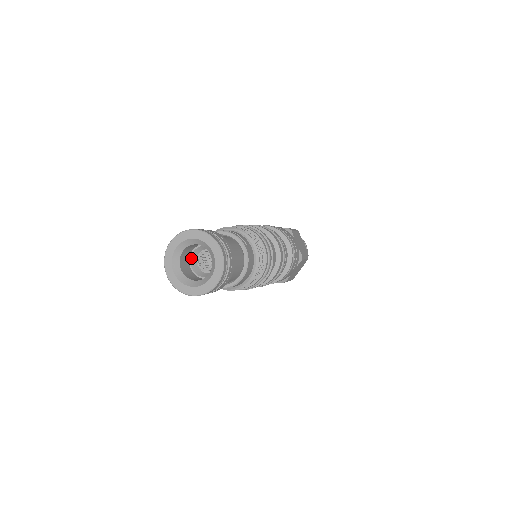
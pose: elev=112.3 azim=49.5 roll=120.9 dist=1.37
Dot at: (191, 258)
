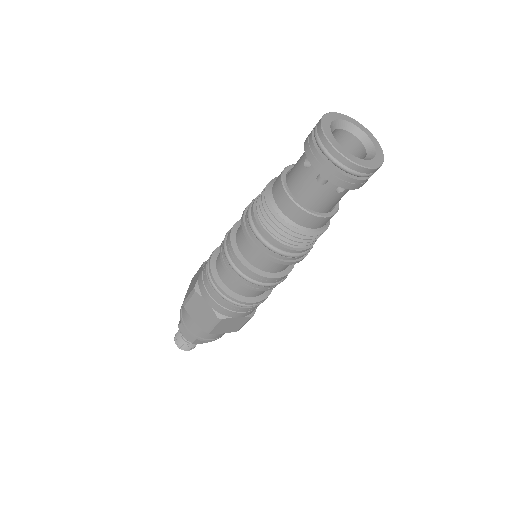
Dot at: occluded
